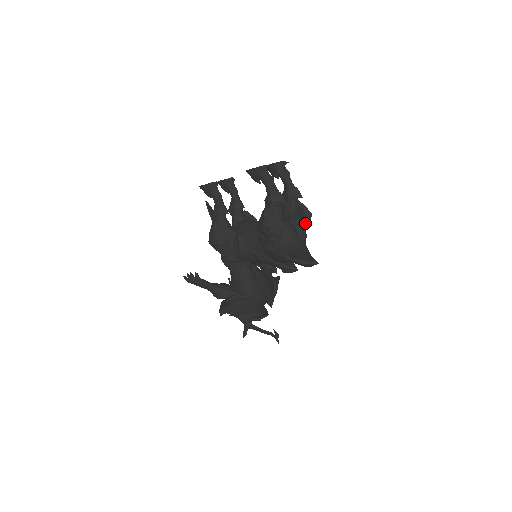
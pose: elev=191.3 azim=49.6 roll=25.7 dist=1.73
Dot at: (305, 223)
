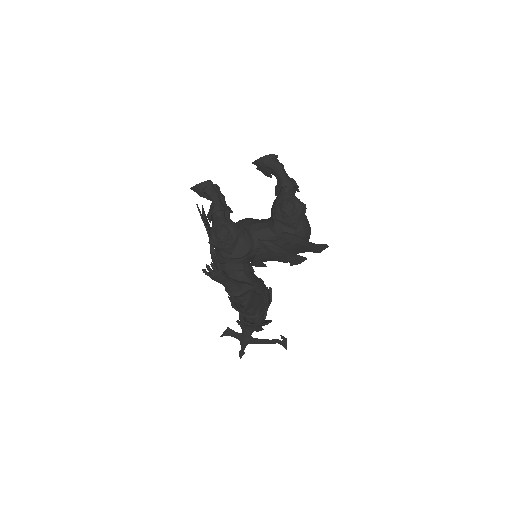
Dot at: occluded
